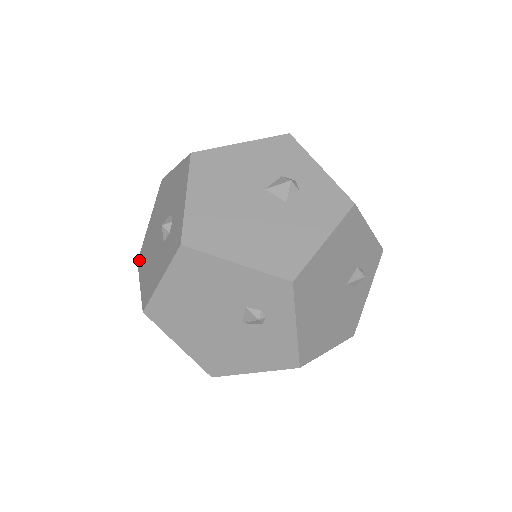
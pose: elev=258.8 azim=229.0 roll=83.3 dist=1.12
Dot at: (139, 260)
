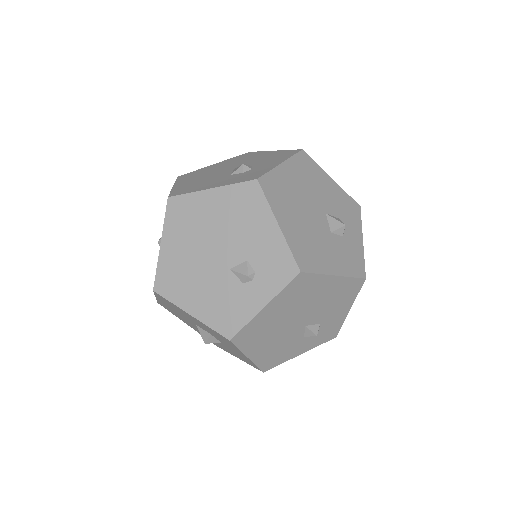
Dot at: (182, 176)
